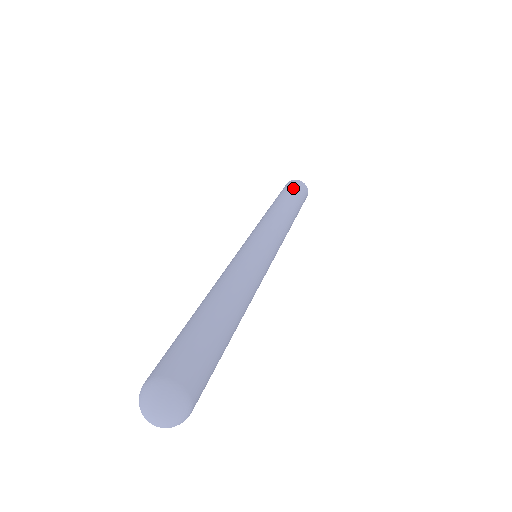
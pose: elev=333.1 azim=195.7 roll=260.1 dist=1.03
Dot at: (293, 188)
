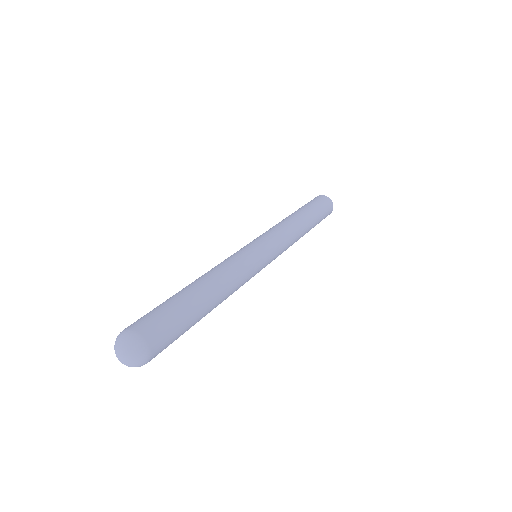
Dot at: (309, 202)
